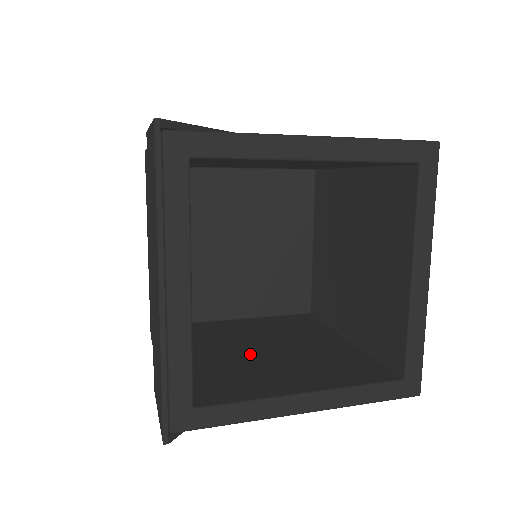
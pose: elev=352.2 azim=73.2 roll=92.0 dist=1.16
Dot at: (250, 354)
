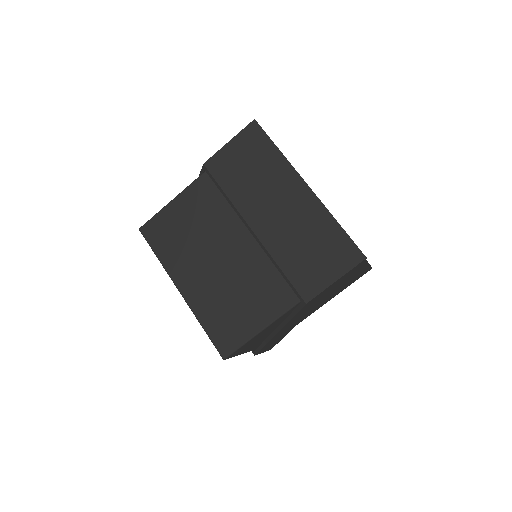
Dot at: occluded
